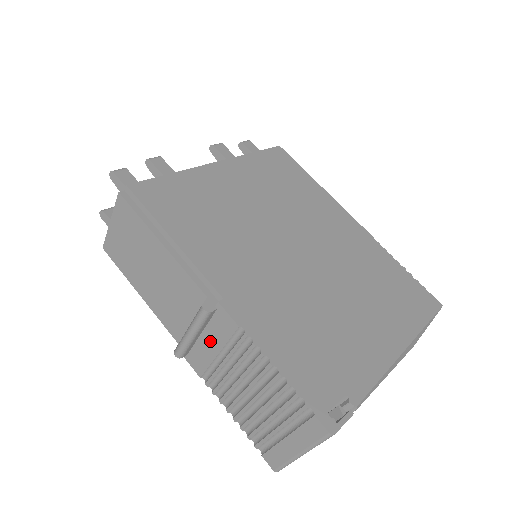
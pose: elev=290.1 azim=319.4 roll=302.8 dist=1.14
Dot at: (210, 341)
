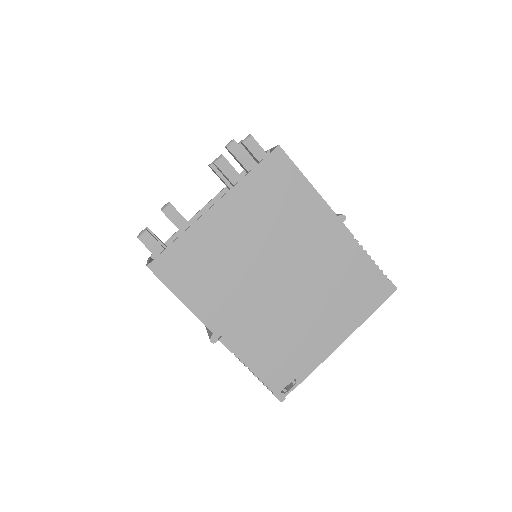
Dot at: occluded
